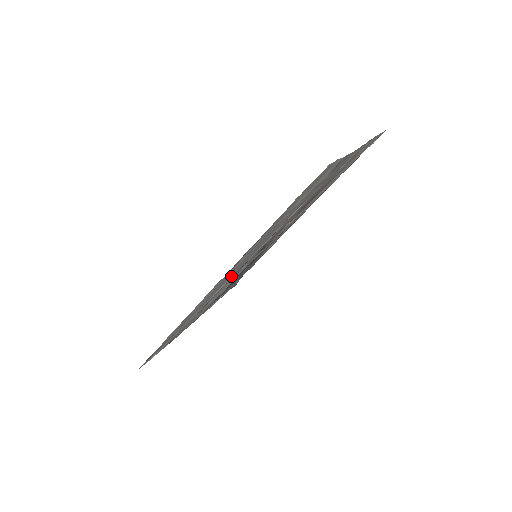
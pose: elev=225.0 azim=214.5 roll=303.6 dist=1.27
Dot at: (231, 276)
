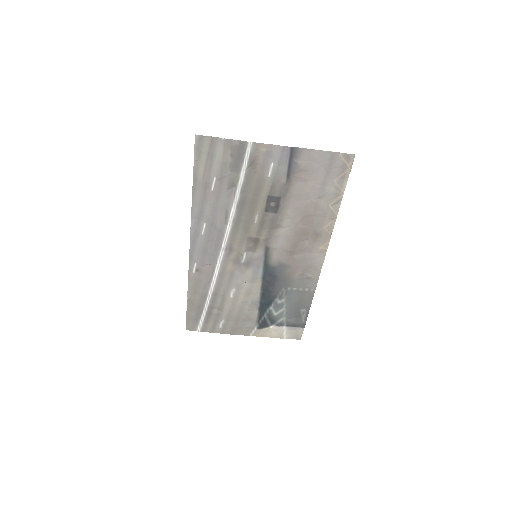
Dot at: (217, 252)
